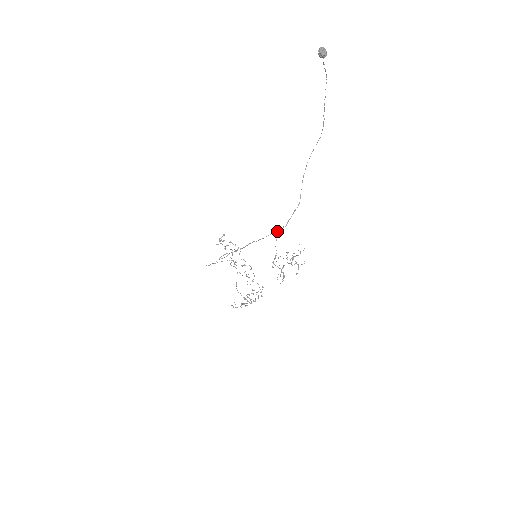
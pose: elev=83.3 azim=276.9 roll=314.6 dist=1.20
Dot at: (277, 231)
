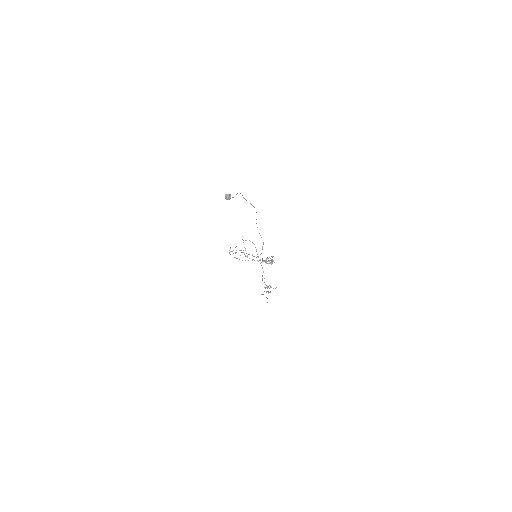
Dot at: (258, 256)
